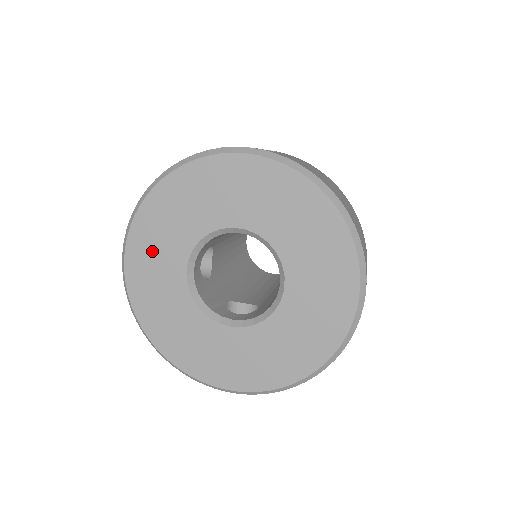
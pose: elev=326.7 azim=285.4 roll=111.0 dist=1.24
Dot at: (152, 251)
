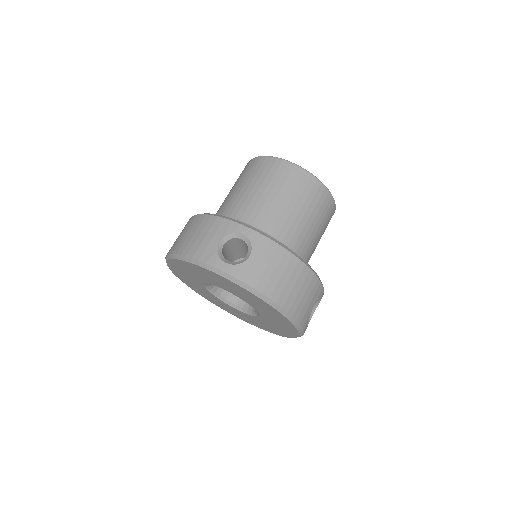
Dot at: (183, 274)
